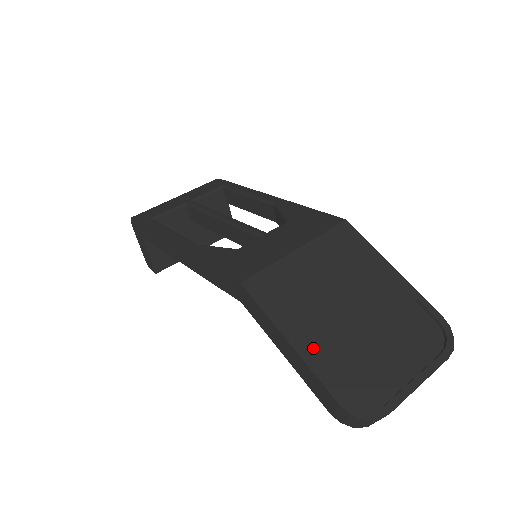
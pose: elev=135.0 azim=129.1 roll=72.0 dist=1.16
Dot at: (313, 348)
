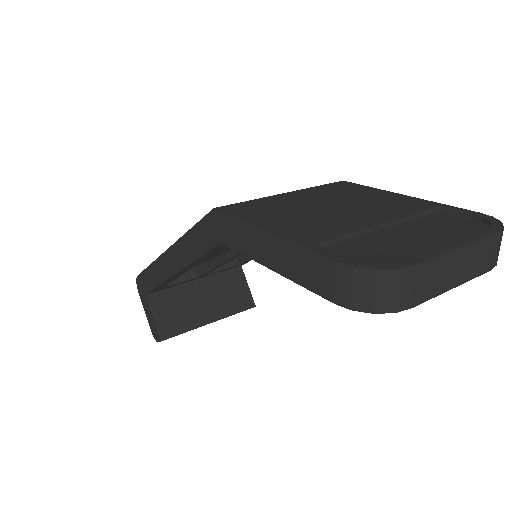
Dot at: (299, 232)
